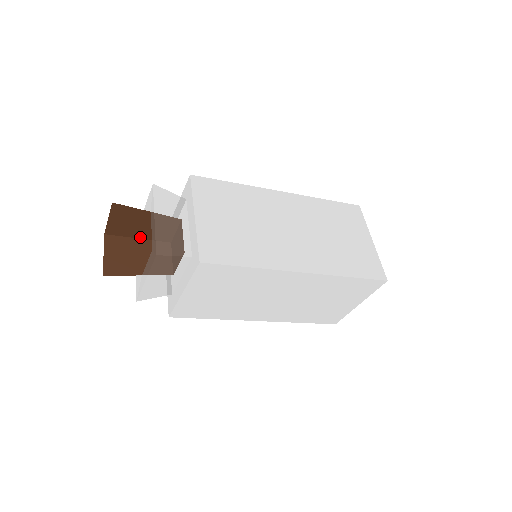
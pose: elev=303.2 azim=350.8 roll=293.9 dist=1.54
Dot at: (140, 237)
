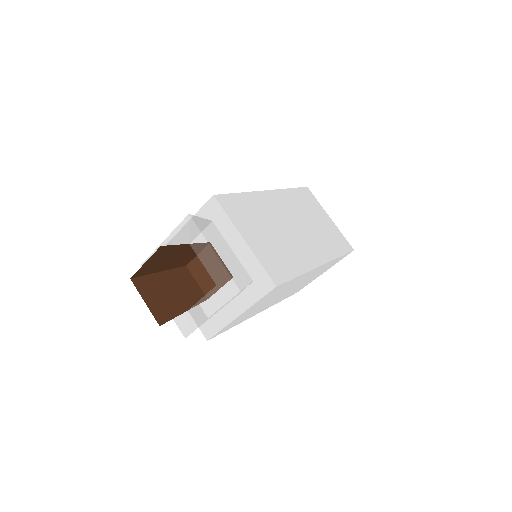
Dot at: (162, 270)
